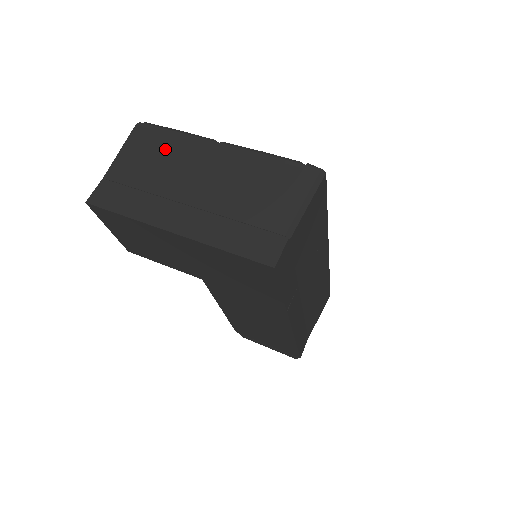
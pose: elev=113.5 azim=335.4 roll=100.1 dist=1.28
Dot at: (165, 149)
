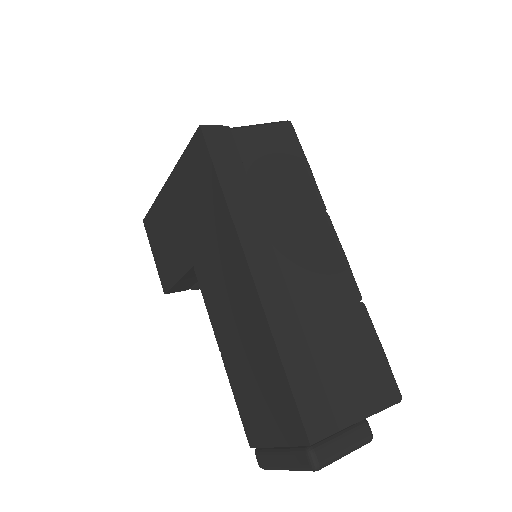
Dot at: occluded
